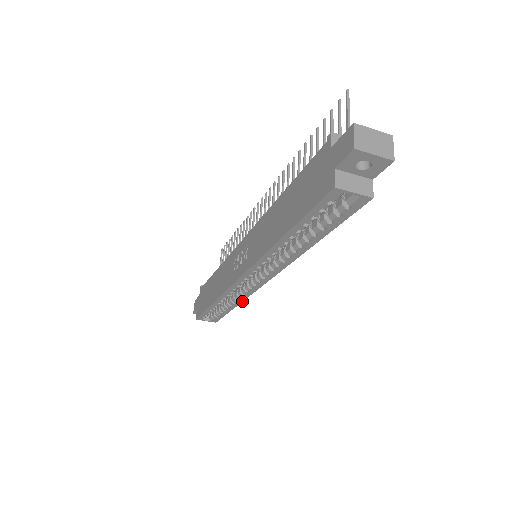
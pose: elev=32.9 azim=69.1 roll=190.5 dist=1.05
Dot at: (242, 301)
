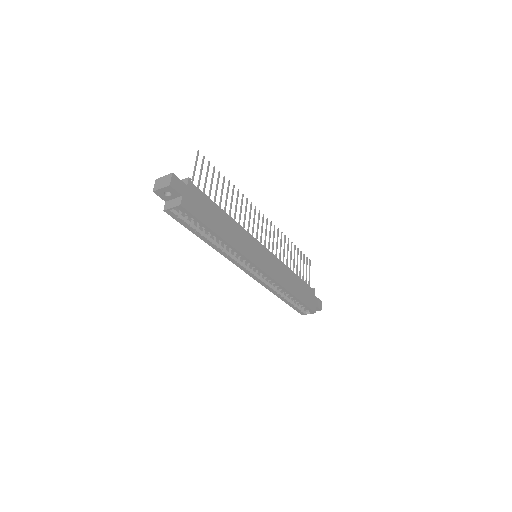
Dot at: (285, 289)
